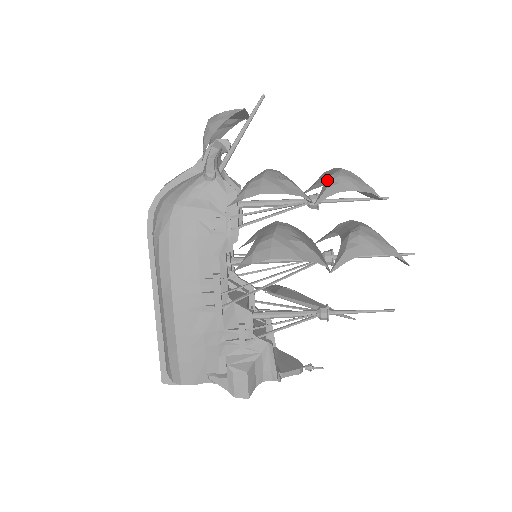
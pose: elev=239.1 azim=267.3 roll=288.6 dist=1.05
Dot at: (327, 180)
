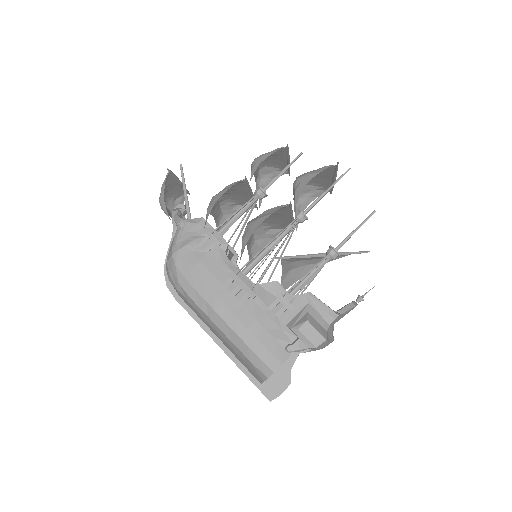
Dot at: (251, 169)
